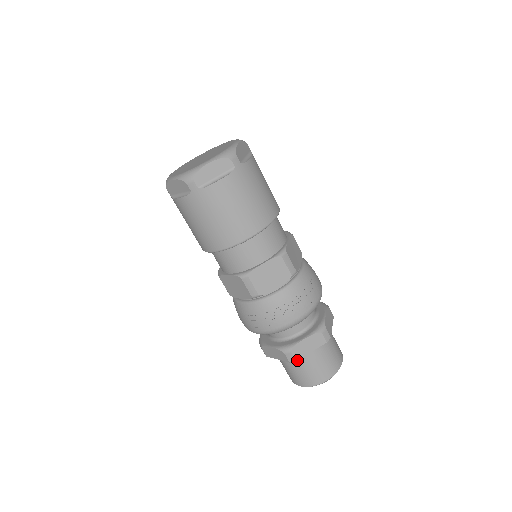
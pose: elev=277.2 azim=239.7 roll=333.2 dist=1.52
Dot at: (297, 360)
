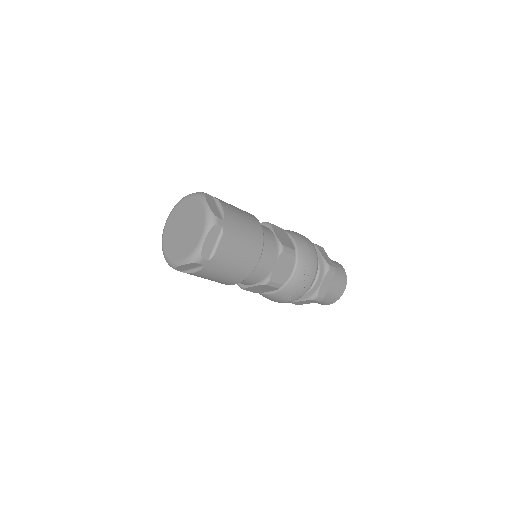
Dot at: occluded
